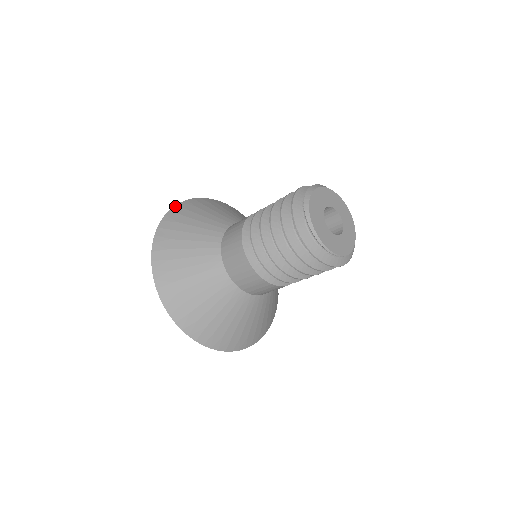
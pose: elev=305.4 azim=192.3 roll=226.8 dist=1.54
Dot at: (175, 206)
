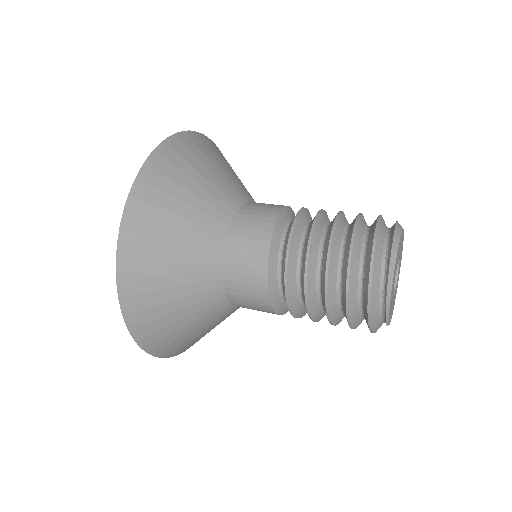
Dot at: (154, 152)
